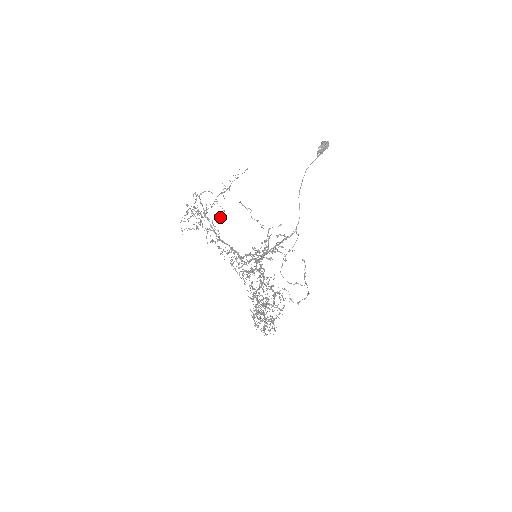
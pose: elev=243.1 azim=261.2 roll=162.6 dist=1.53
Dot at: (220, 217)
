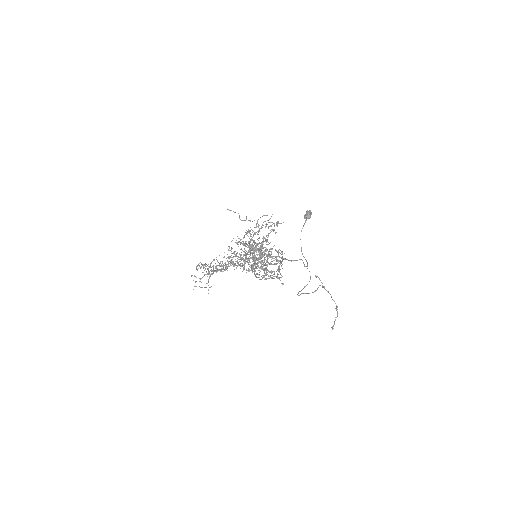
Dot at: occluded
